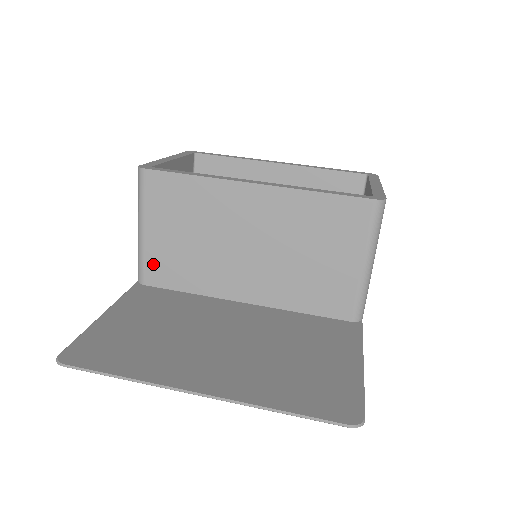
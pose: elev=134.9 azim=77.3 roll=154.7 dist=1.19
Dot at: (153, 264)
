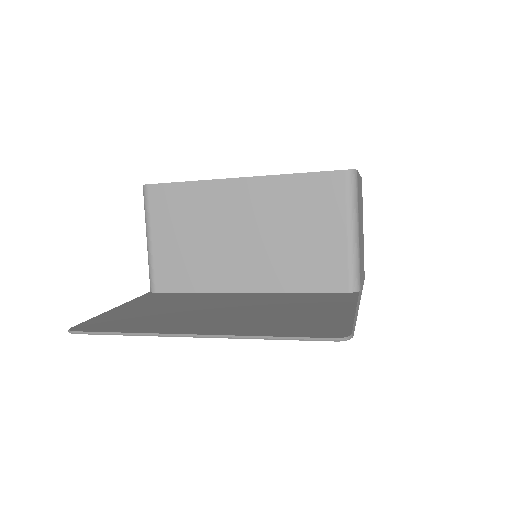
Dot at: (162, 270)
